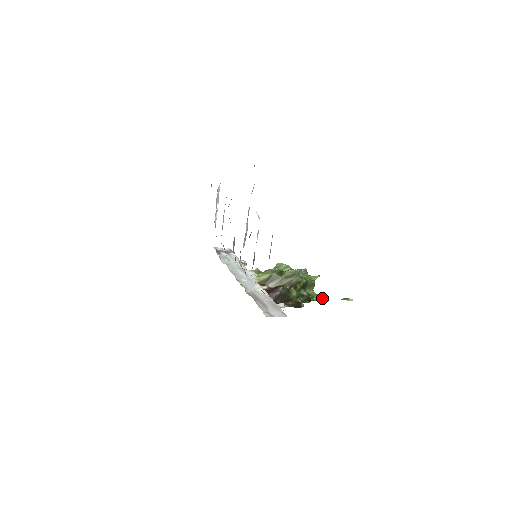
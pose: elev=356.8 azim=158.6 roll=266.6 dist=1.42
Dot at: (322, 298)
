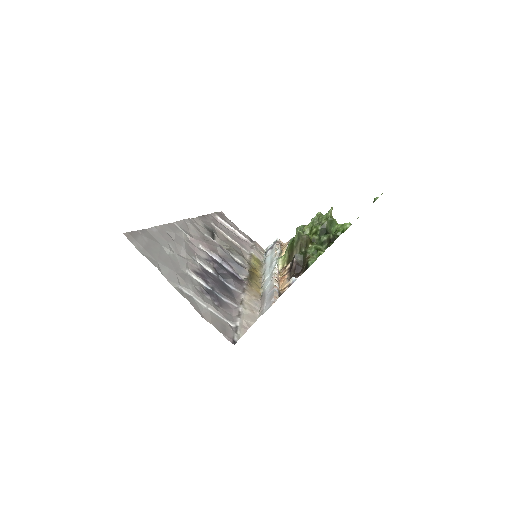
Dot at: (348, 224)
